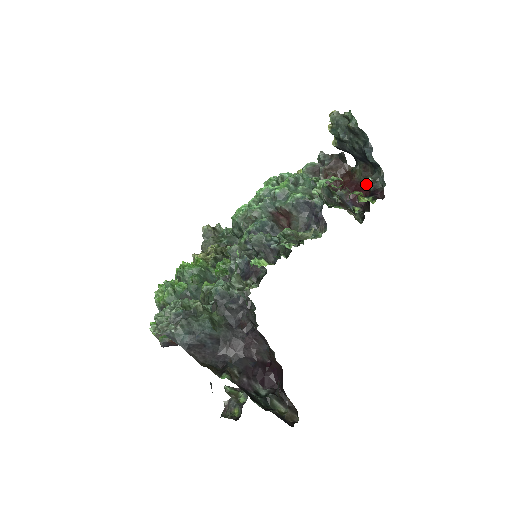
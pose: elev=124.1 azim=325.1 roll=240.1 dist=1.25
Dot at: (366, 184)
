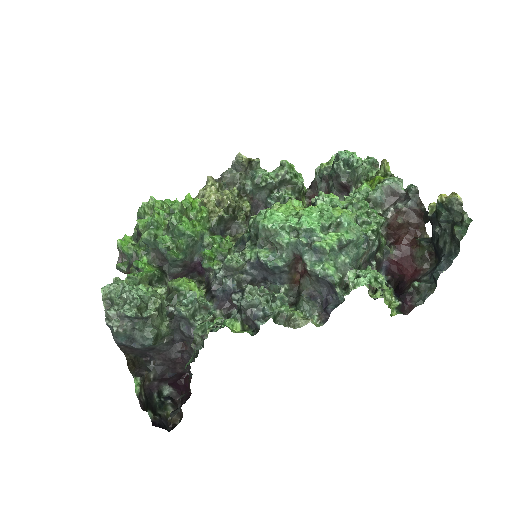
Dot at: (416, 267)
